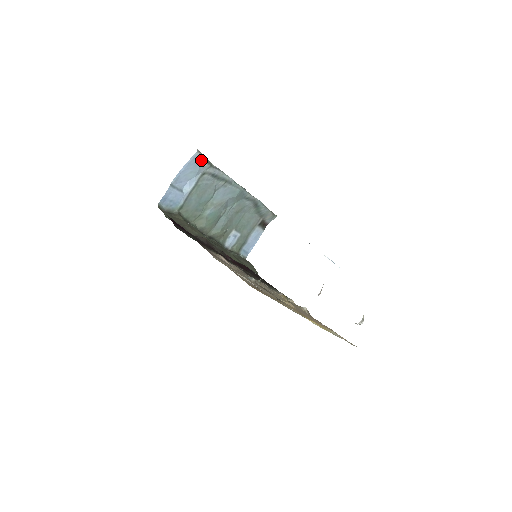
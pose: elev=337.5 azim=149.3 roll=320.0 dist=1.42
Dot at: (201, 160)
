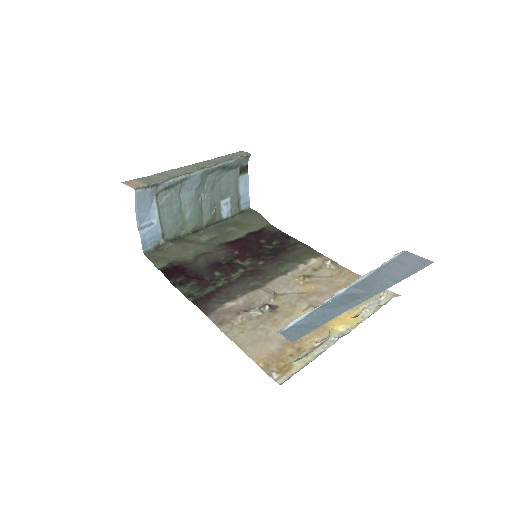
Dot at: (145, 191)
